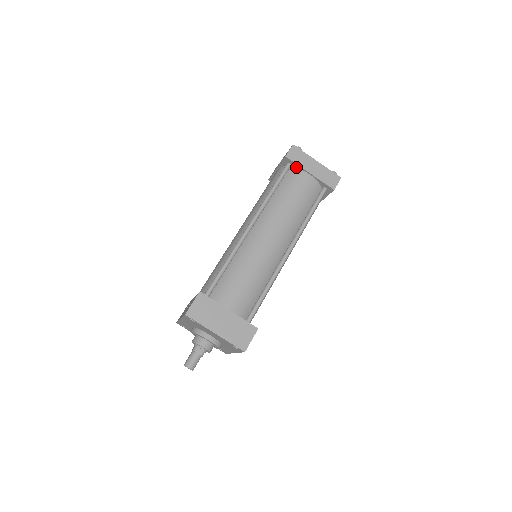
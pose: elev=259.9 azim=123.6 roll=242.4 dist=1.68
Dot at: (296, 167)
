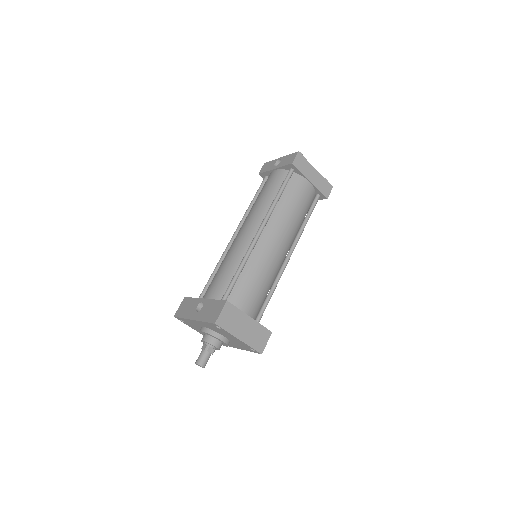
Dot at: (298, 173)
